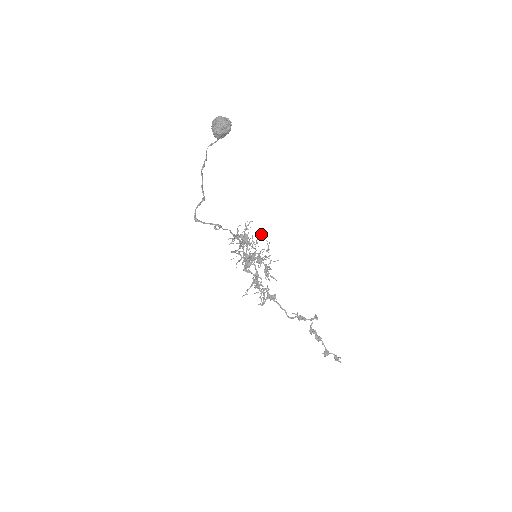
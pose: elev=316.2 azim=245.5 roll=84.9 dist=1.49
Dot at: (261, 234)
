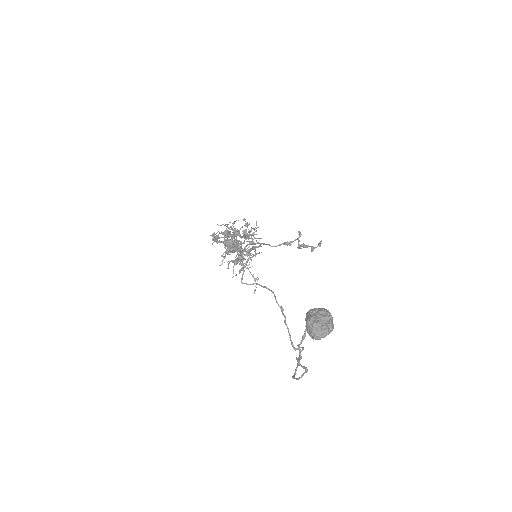
Dot at: occluded
